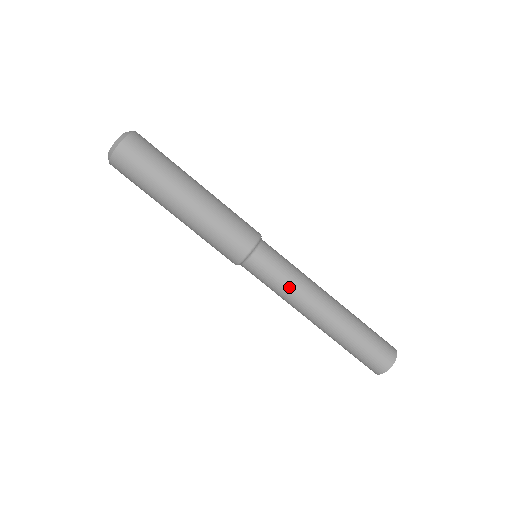
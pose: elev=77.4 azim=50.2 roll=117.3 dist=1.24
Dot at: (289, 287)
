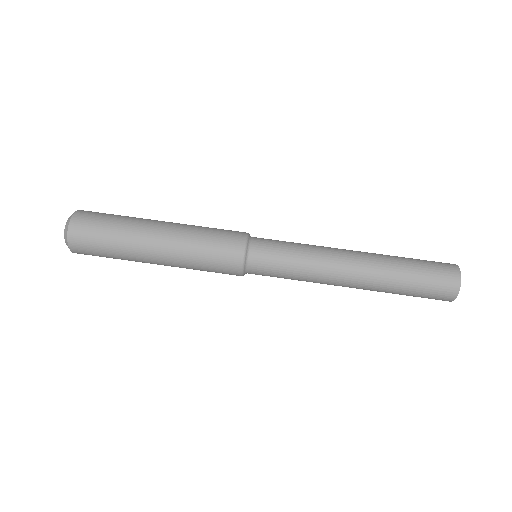
Dot at: (303, 271)
